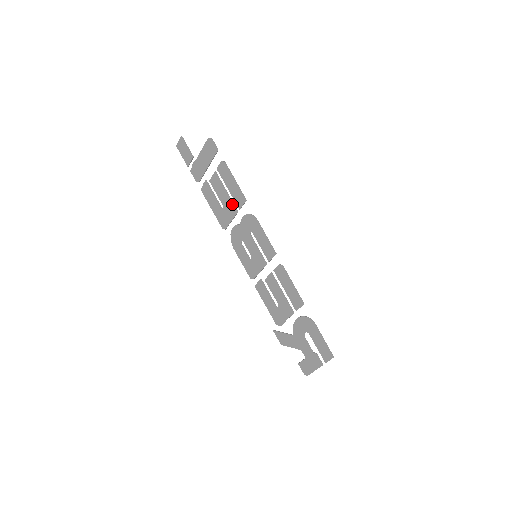
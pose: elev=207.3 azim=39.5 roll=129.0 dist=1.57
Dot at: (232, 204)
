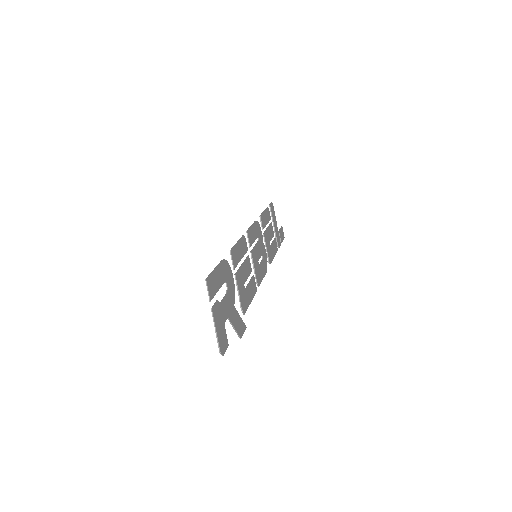
Dot at: (265, 232)
